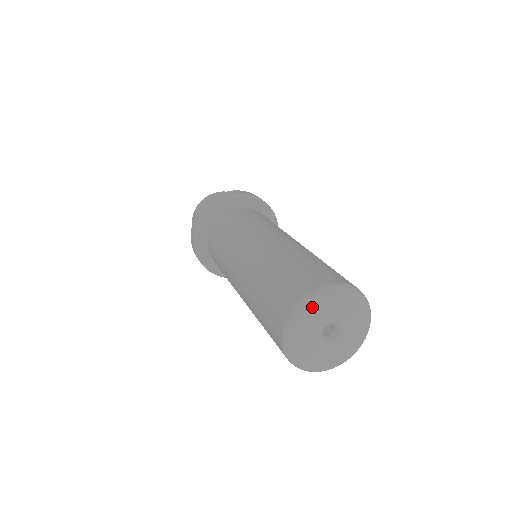
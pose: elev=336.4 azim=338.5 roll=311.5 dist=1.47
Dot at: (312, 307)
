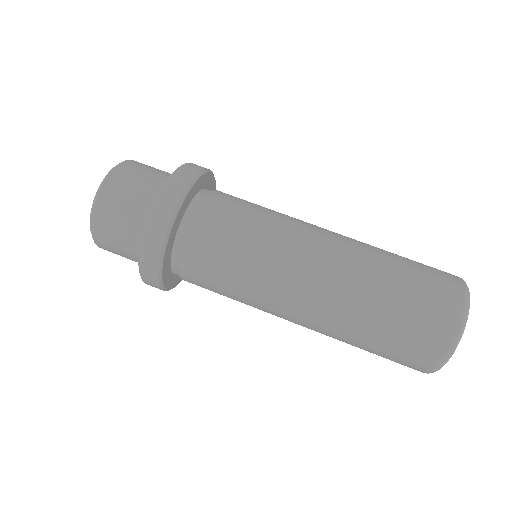
Dot at: occluded
